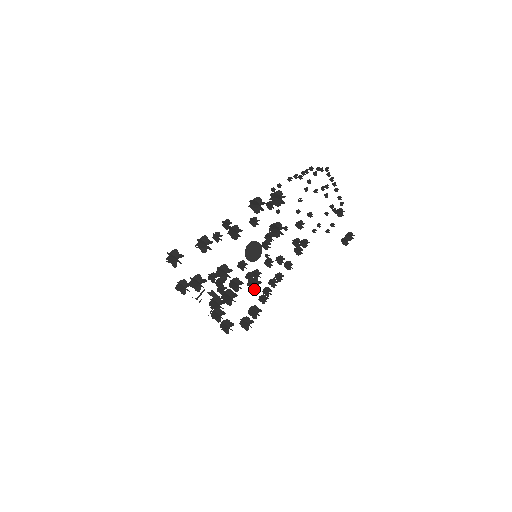
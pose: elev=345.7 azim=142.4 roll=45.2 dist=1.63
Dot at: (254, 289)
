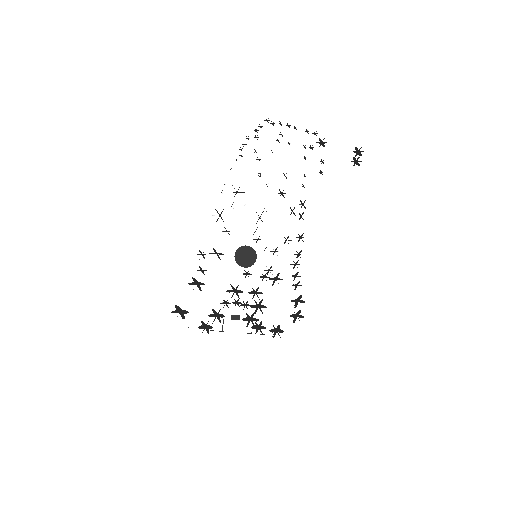
Dot at: occluded
